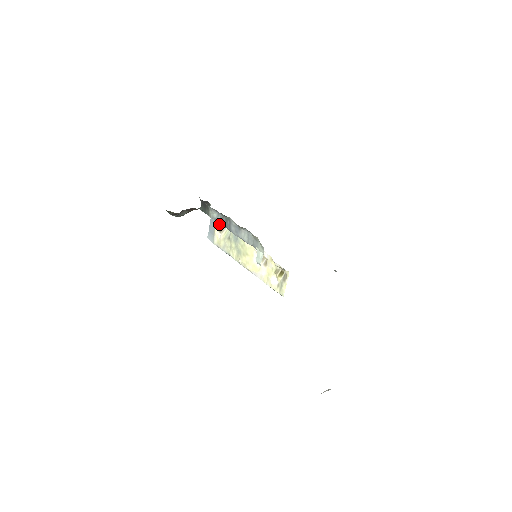
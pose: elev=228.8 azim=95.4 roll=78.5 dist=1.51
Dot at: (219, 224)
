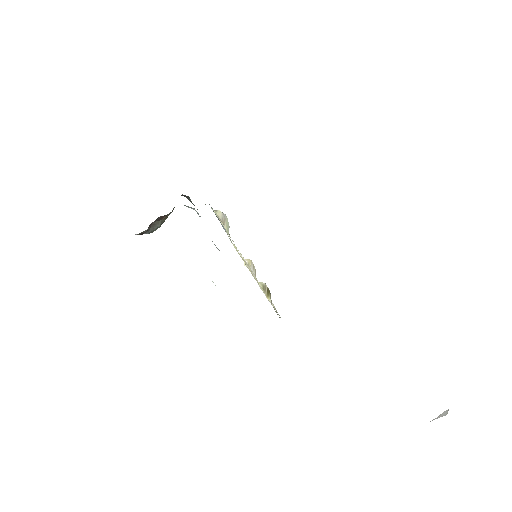
Dot at: (217, 215)
